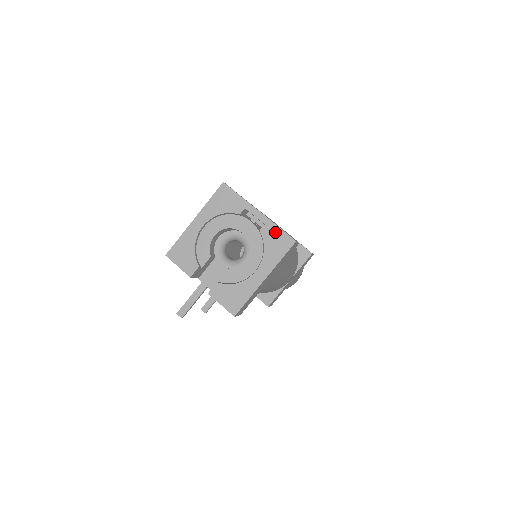
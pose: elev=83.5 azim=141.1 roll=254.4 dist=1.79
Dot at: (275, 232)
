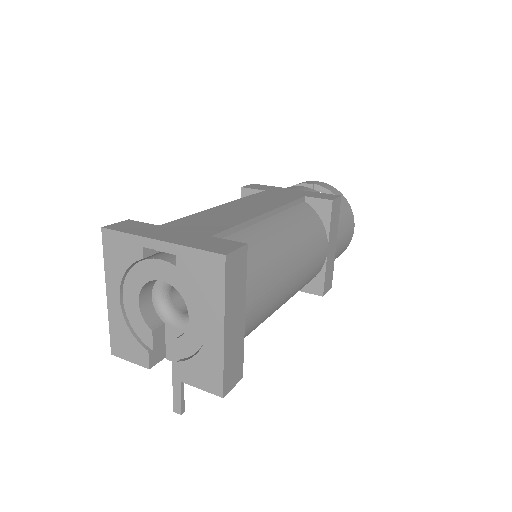
Dot at: (193, 258)
